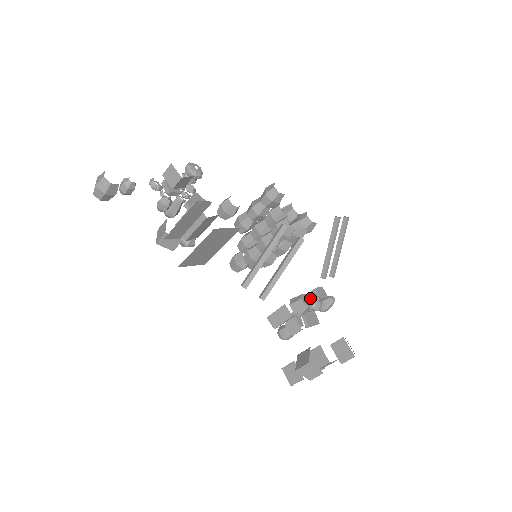
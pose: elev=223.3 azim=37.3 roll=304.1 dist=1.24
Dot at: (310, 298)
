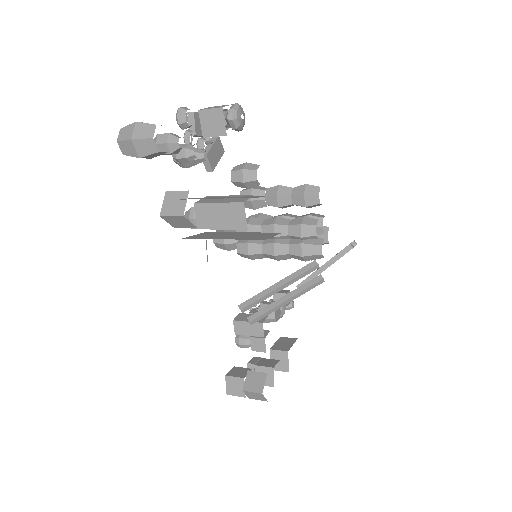
Dot at: occluded
